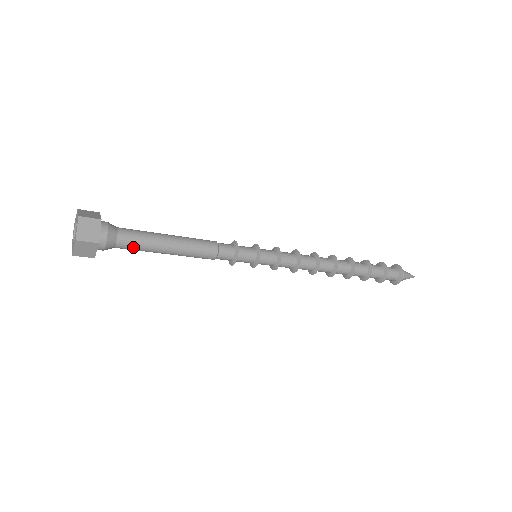
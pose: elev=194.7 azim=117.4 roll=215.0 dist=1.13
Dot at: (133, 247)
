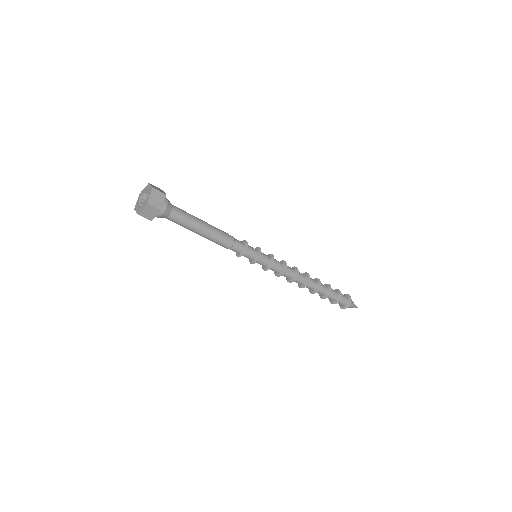
Dot at: (179, 222)
